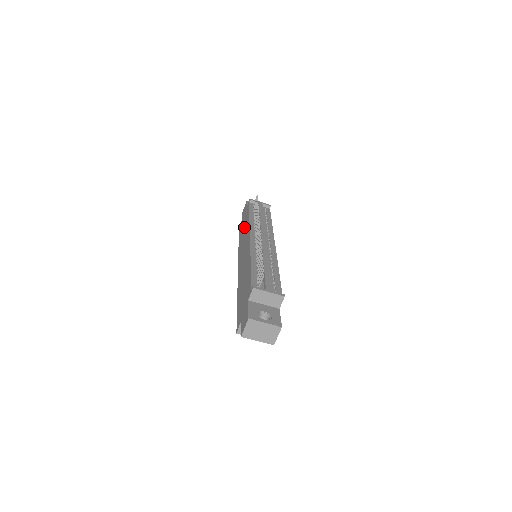
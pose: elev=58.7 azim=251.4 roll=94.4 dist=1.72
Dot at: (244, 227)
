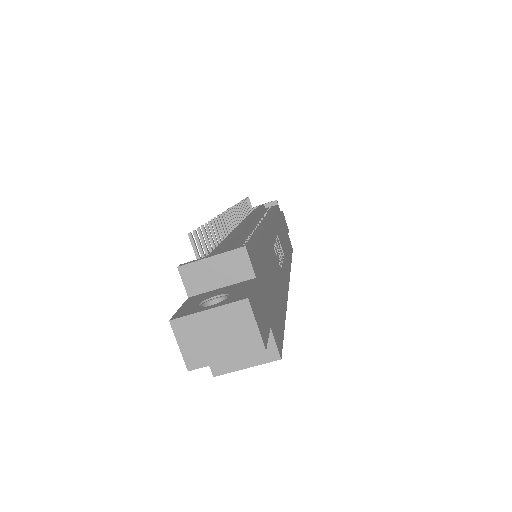
Dot at: occluded
